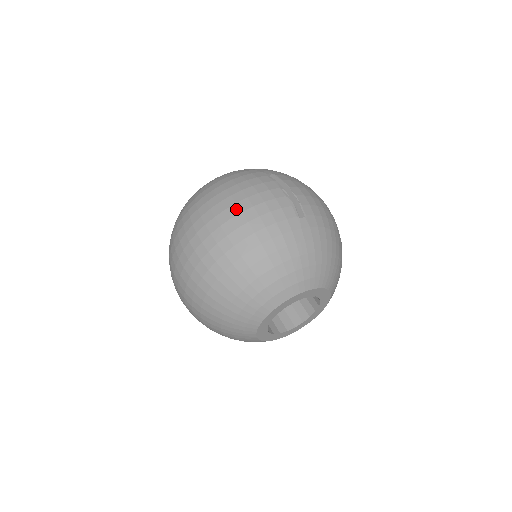
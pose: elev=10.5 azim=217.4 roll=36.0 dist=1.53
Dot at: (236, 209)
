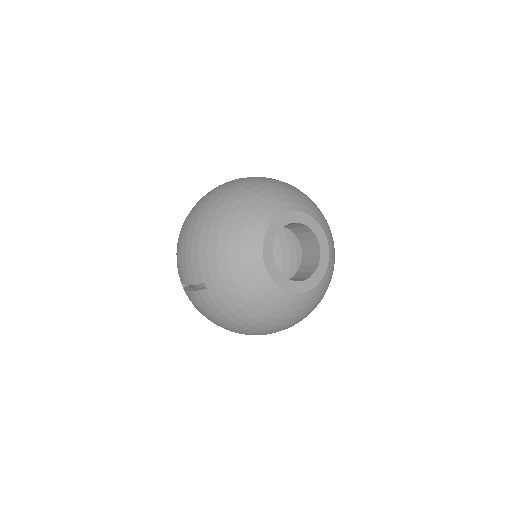
Dot at: occluded
